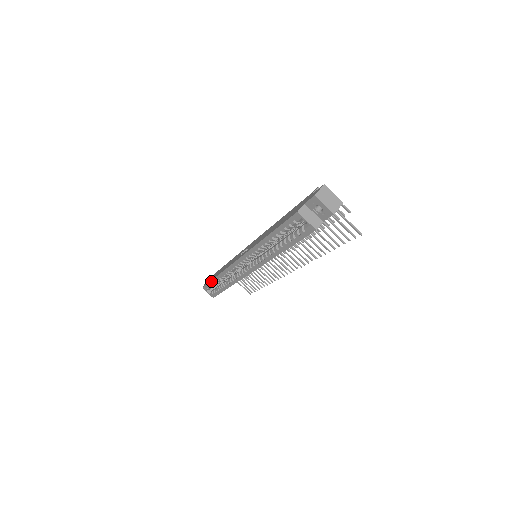
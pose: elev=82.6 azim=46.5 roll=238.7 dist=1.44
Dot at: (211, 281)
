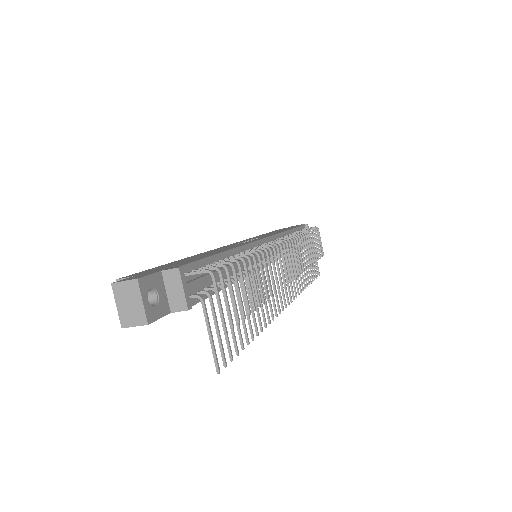
Dot at: occluded
